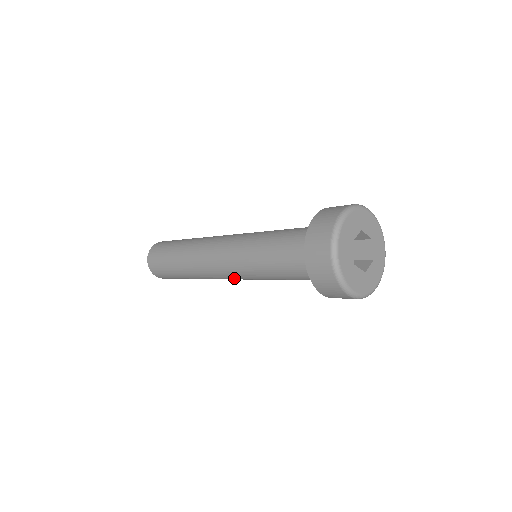
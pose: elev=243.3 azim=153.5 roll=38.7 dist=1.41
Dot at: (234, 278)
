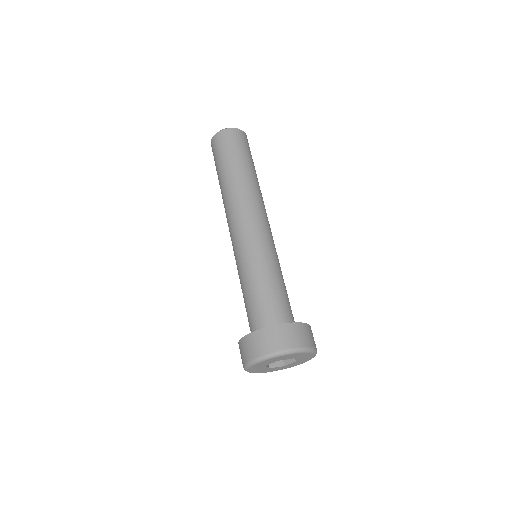
Dot at: occluded
